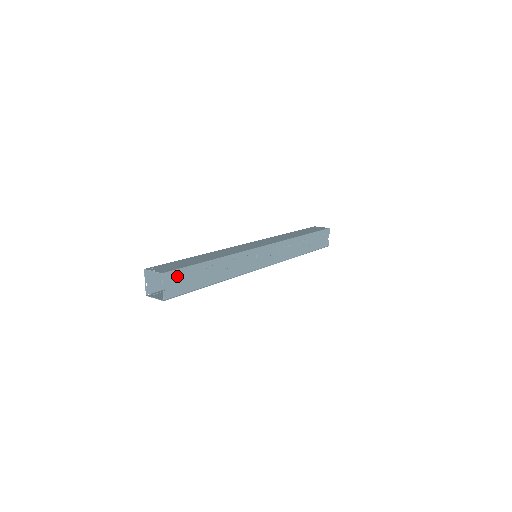
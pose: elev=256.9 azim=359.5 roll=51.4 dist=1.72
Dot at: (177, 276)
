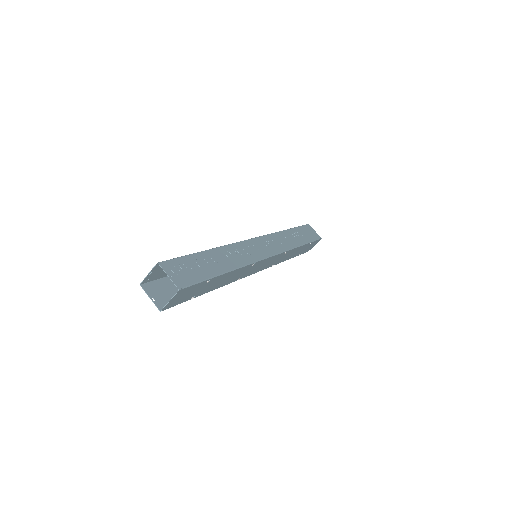
Dot at: (178, 265)
